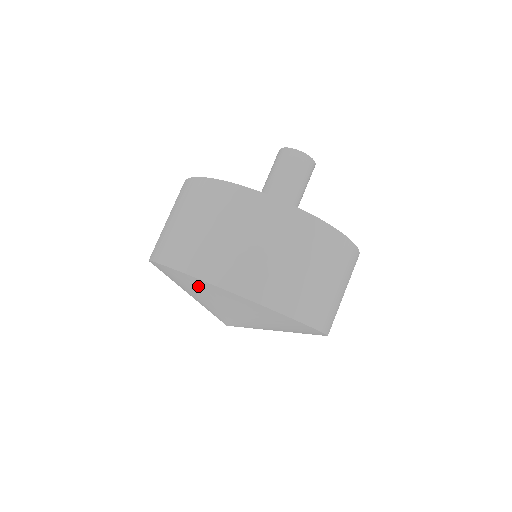
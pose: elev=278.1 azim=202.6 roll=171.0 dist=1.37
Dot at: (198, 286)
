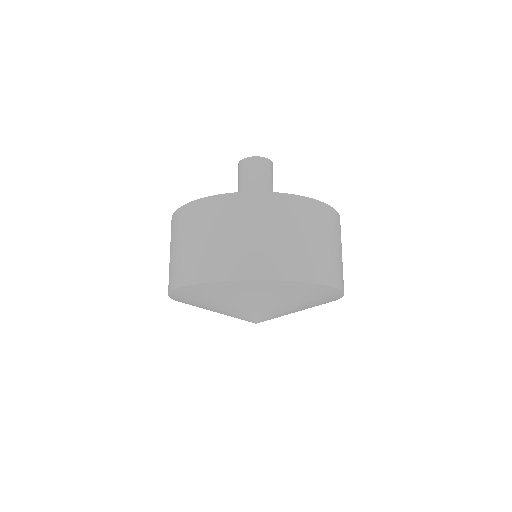
Dot at: (256, 289)
